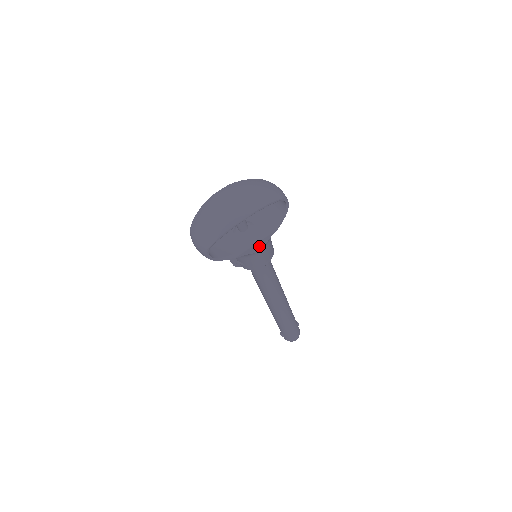
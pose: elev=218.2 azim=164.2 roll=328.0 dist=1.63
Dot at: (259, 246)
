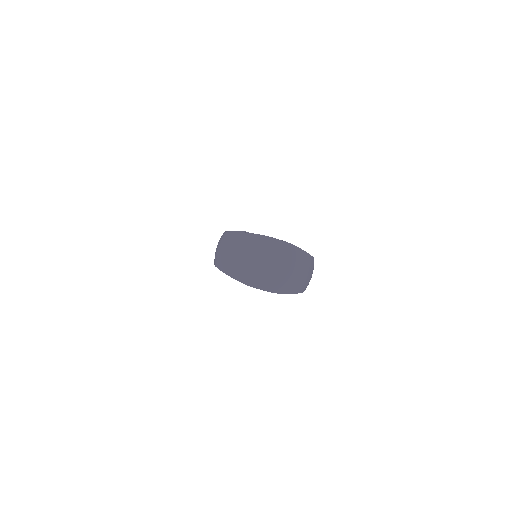
Dot at: occluded
